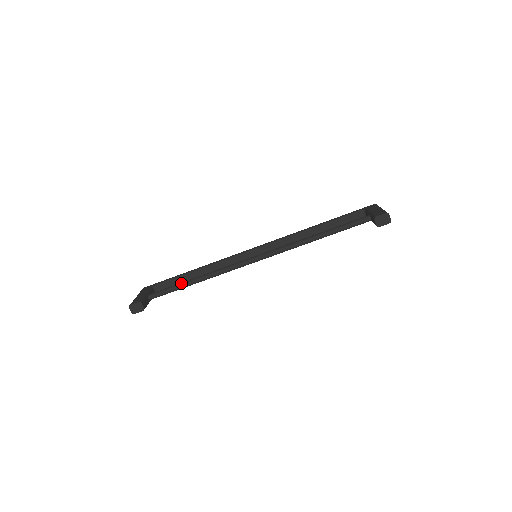
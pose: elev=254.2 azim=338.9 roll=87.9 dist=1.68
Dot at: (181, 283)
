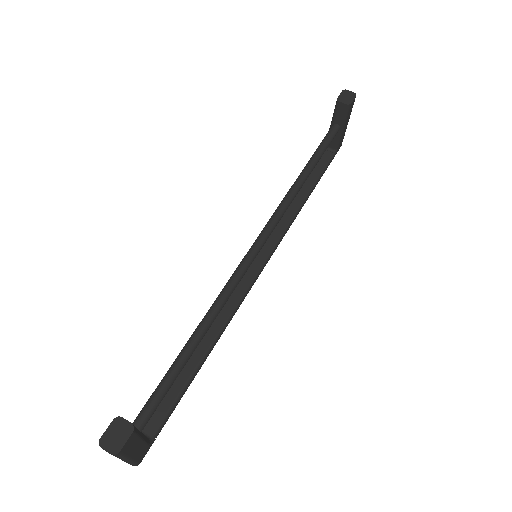
Dot at: occluded
